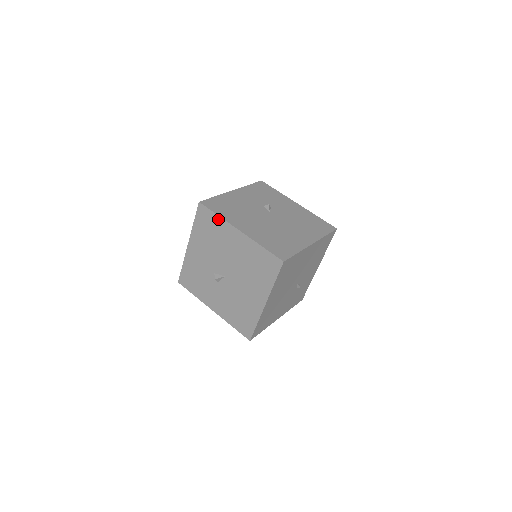
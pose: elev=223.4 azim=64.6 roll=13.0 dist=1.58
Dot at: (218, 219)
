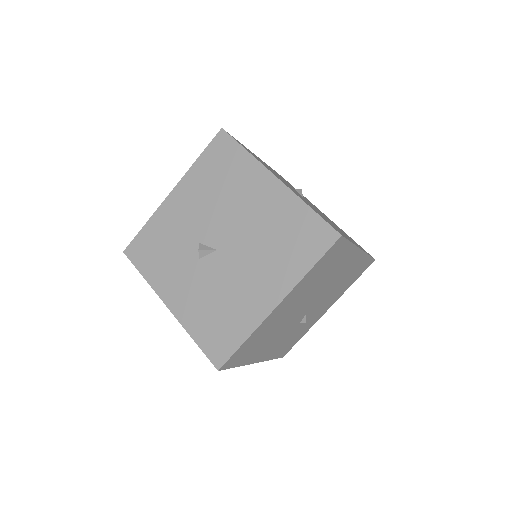
Dot at: (245, 156)
